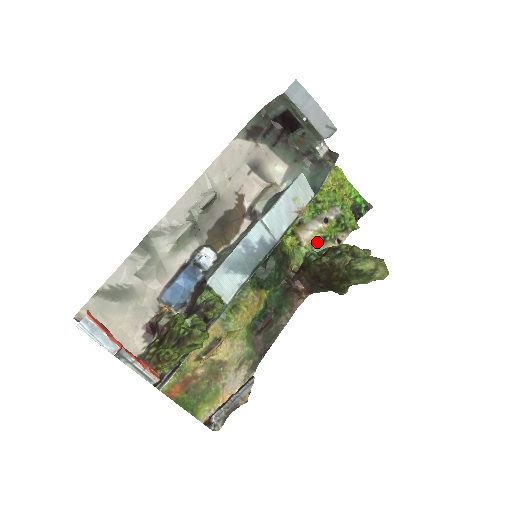
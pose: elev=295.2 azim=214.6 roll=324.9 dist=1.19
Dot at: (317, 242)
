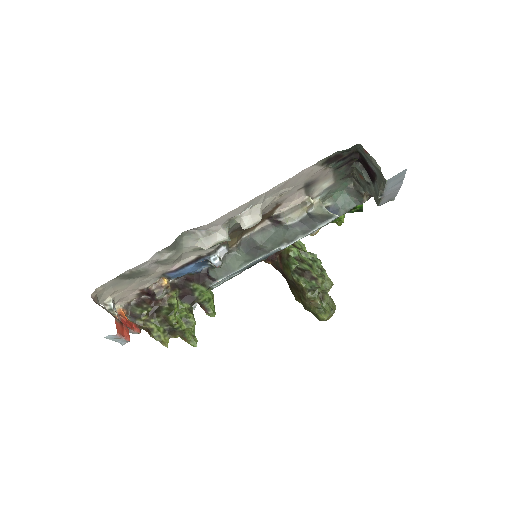
Dot at: occluded
